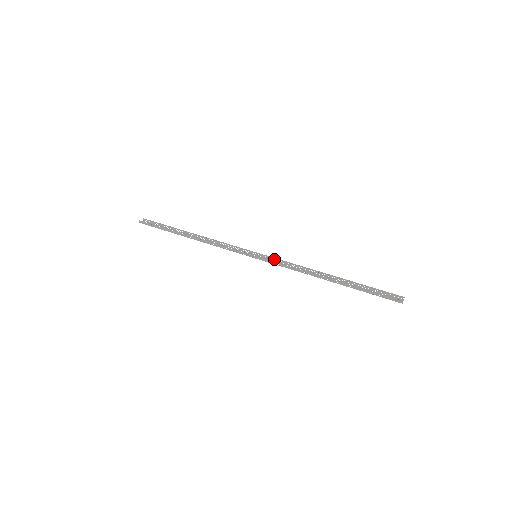
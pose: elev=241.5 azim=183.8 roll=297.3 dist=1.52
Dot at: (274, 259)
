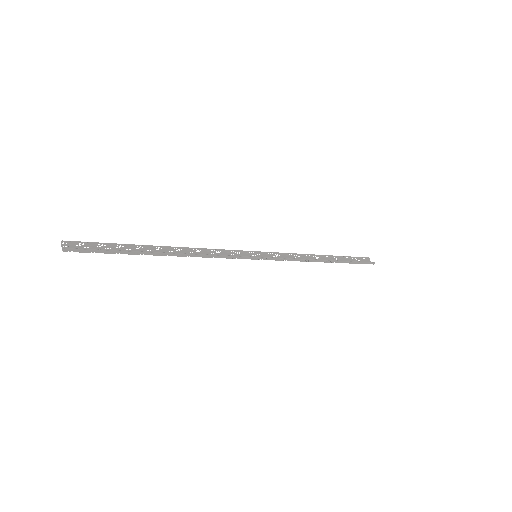
Dot at: occluded
